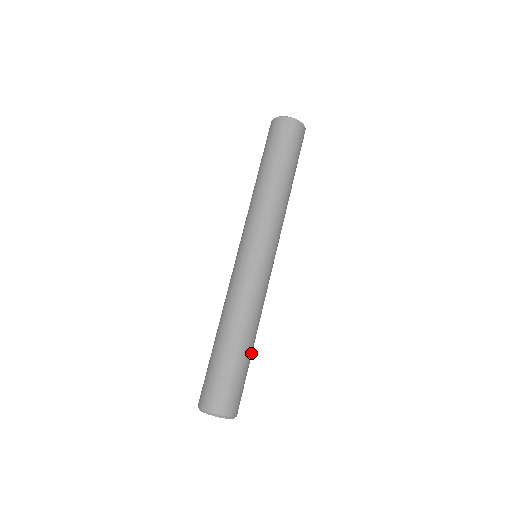
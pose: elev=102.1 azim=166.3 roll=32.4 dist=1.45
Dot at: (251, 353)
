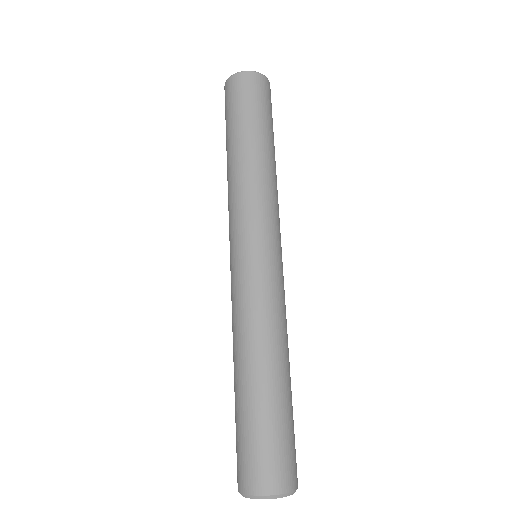
Dot at: (279, 389)
